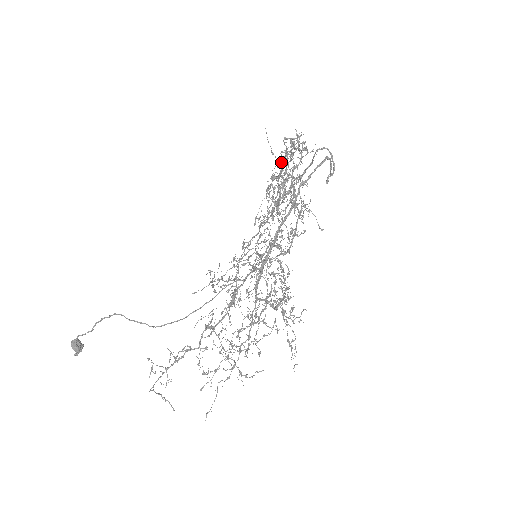
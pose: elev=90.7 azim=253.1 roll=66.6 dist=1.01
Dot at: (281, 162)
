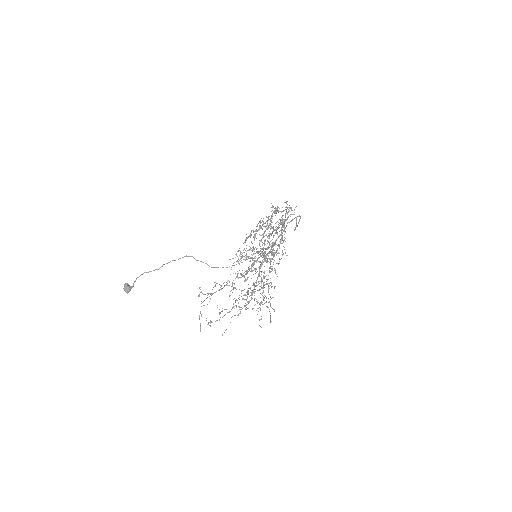
Dot at: (278, 211)
